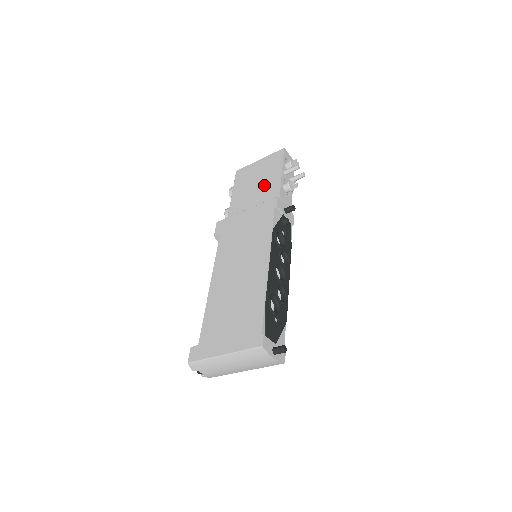
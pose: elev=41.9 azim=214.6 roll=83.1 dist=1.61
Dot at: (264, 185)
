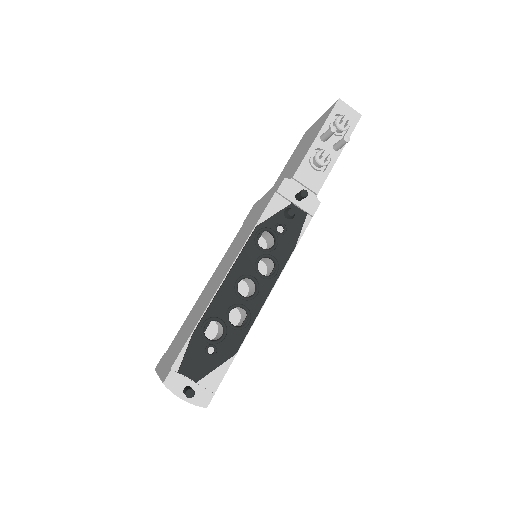
Dot at: (299, 157)
